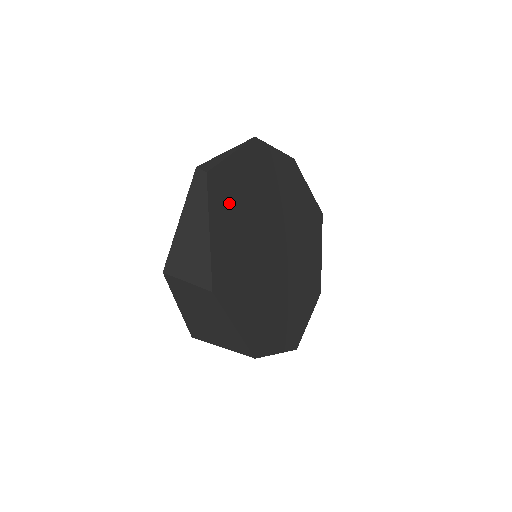
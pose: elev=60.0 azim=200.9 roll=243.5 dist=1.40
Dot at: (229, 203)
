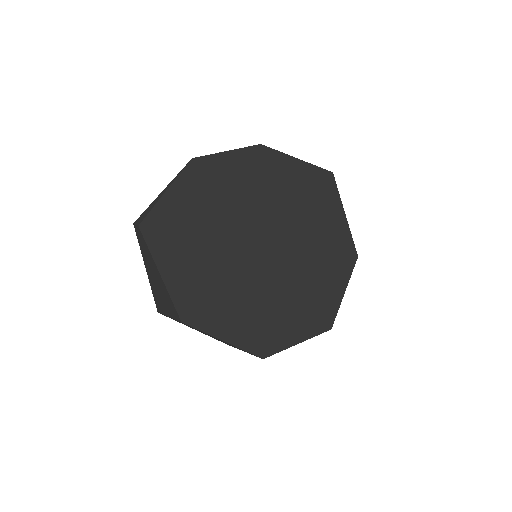
Dot at: (177, 237)
